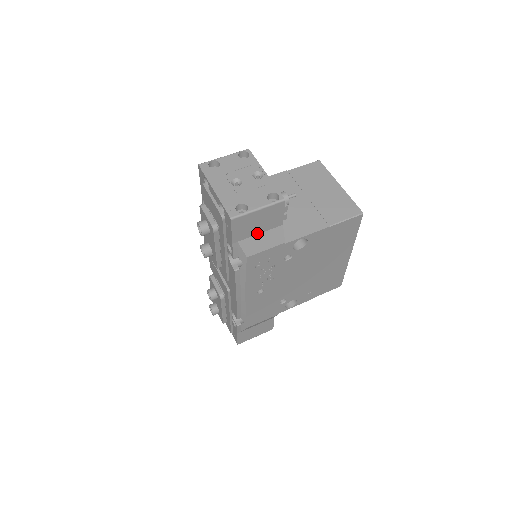
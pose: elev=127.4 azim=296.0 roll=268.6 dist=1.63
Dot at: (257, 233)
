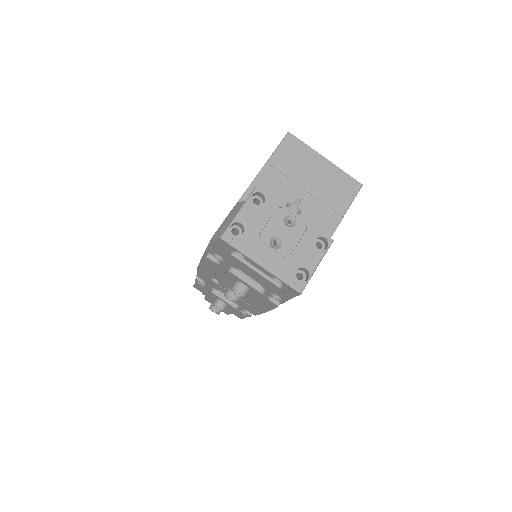
Dot at: occluded
